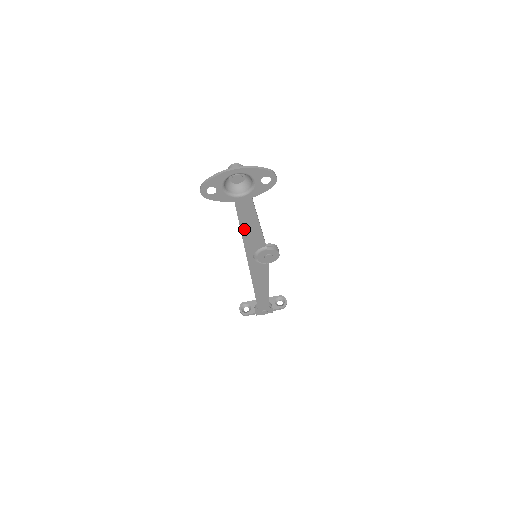
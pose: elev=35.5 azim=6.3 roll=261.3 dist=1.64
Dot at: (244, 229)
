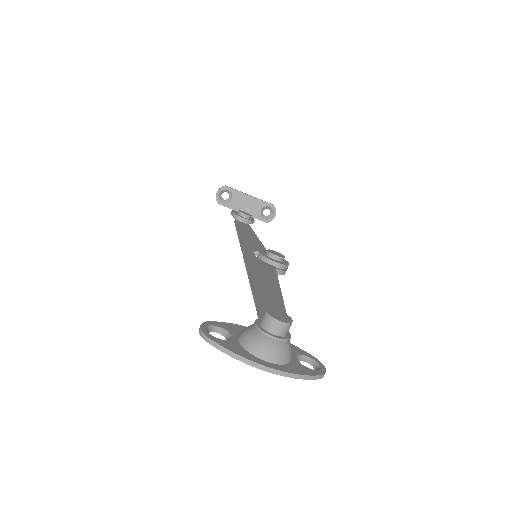
Dot at: occluded
